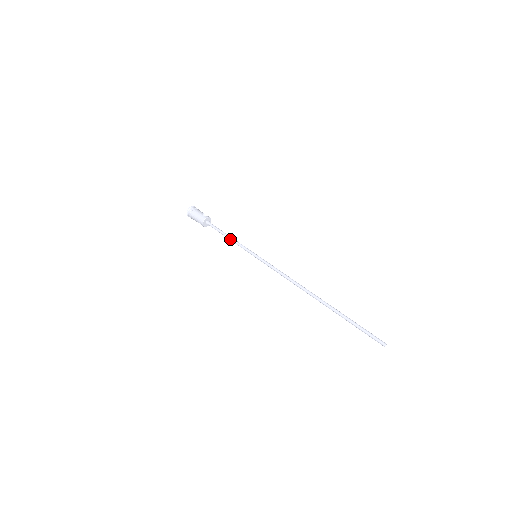
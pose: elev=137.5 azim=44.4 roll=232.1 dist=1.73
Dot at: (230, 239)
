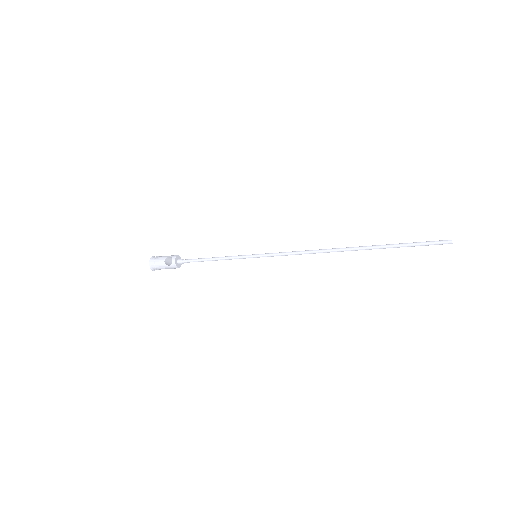
Dot at: (217, 257)
